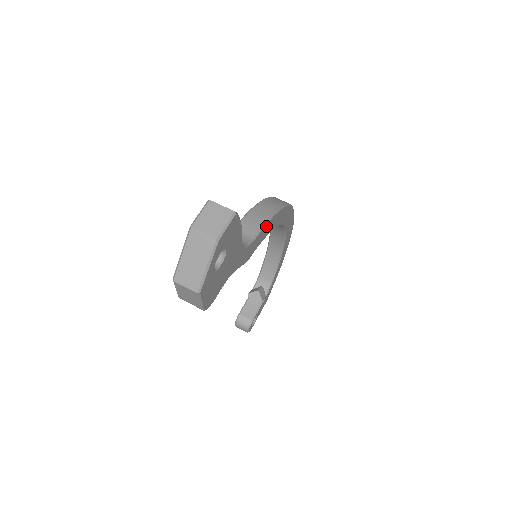
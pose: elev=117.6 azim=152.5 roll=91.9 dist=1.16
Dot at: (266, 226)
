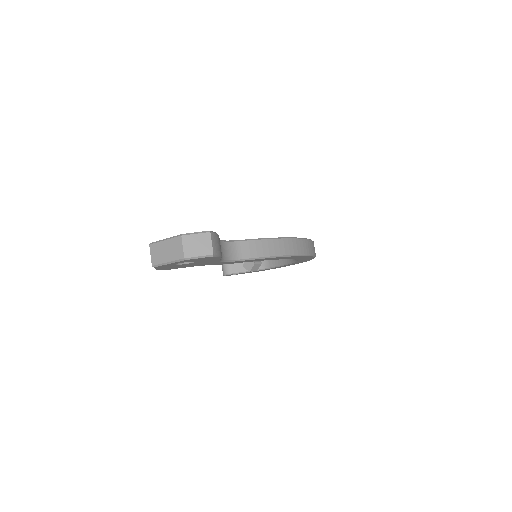
Dot at: (262, 258)
